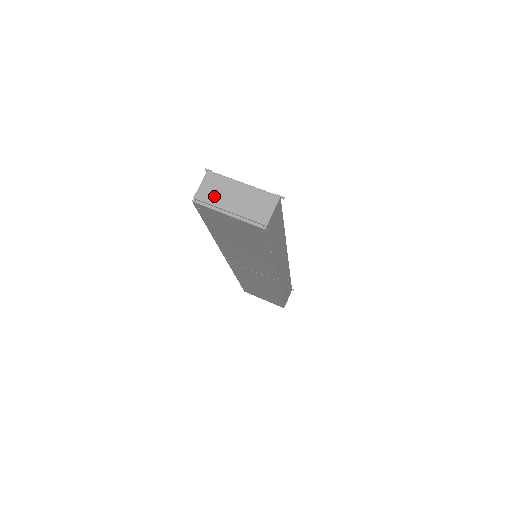
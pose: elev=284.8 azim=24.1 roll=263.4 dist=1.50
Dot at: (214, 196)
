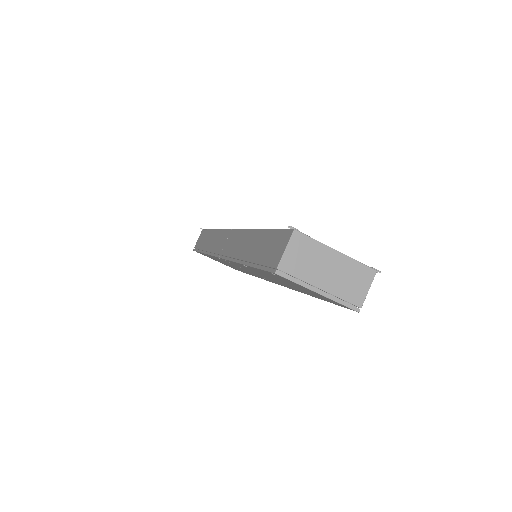
Dot at: (303, 267)
